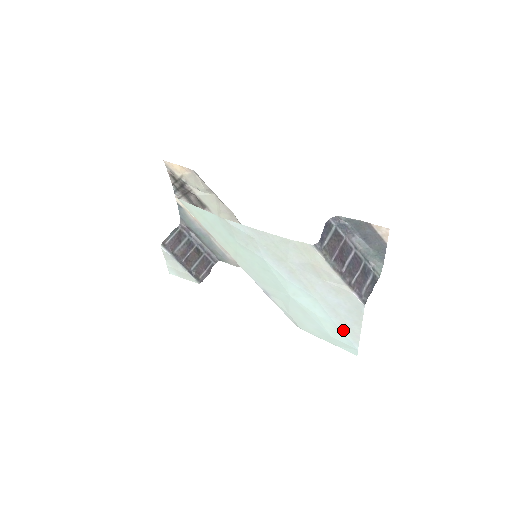
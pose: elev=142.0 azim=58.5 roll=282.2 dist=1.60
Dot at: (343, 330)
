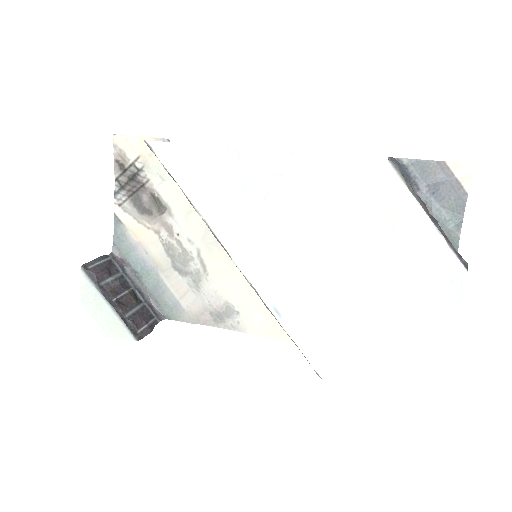
Dot at: (422, 345)
